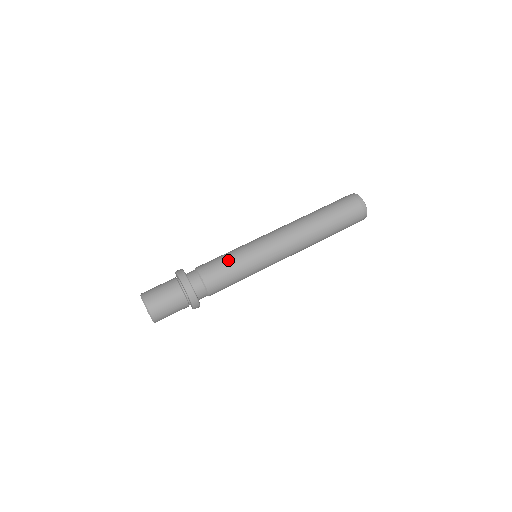
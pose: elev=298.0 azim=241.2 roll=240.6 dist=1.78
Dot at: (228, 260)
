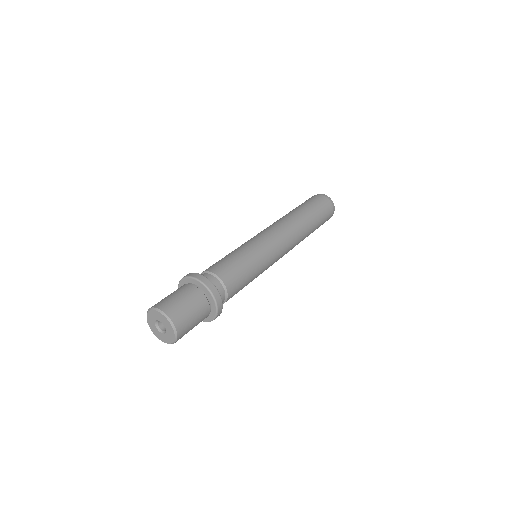
Dot at: (233, 255)
